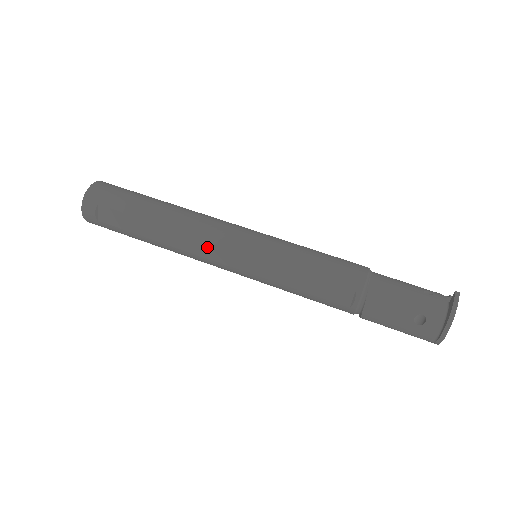
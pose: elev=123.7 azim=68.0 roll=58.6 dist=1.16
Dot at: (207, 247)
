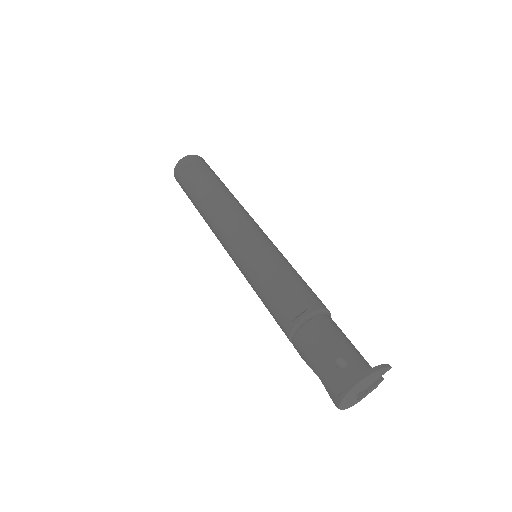
Dot at: (231, 221)
